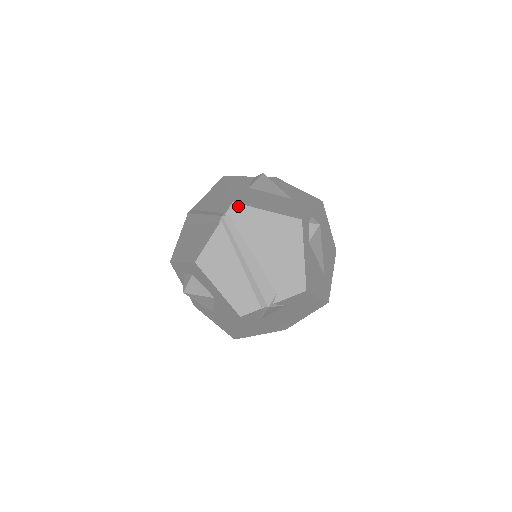
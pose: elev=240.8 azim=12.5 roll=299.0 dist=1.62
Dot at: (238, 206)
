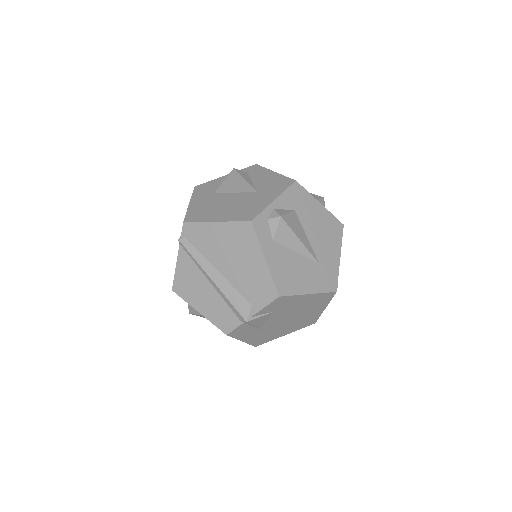
Dot at: (189, 225)
